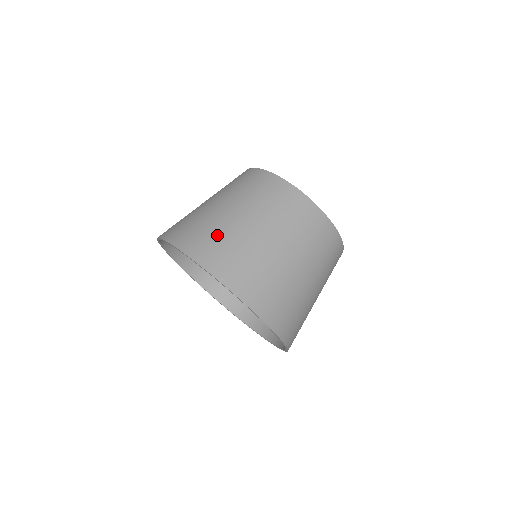
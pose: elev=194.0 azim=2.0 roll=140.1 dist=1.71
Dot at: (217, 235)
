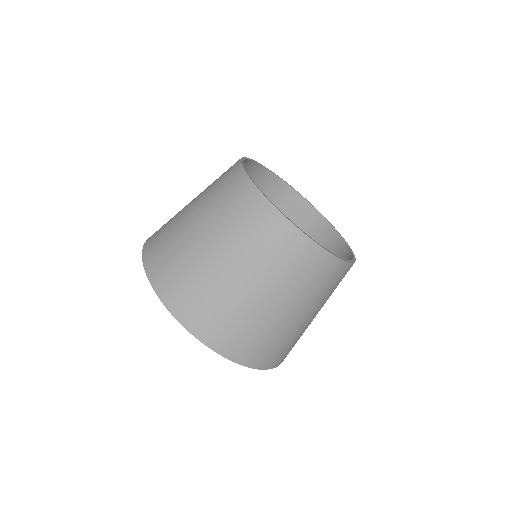
Dot at: (181, 264)
